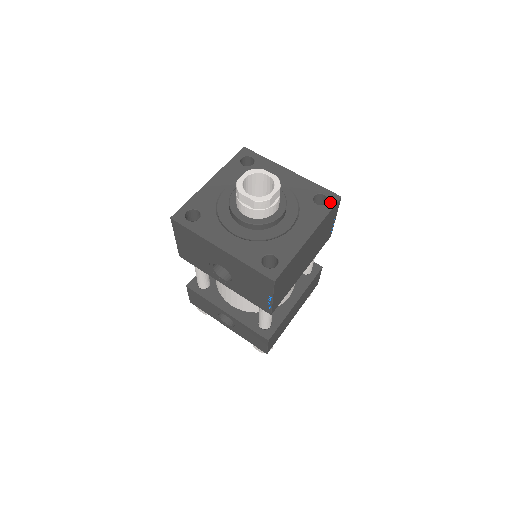
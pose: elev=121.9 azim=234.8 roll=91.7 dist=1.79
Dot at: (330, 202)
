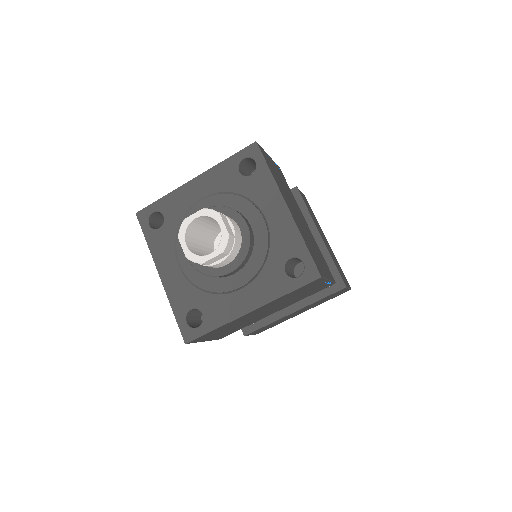
Dot at: (302, 278)
